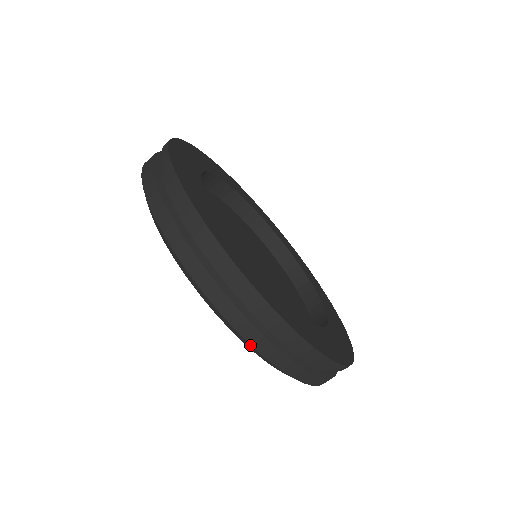
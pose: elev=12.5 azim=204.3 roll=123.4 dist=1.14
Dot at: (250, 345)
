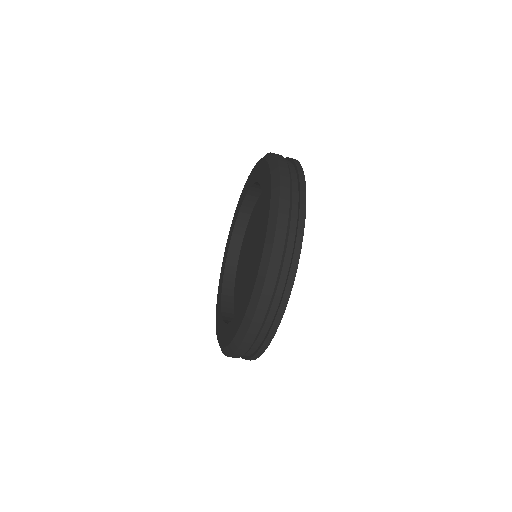
Dot at: (265, 277)
